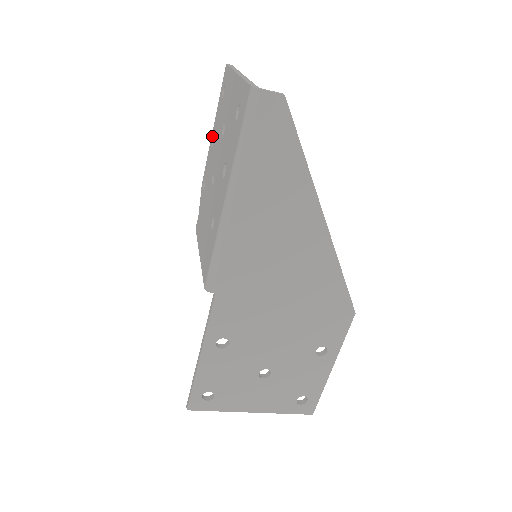
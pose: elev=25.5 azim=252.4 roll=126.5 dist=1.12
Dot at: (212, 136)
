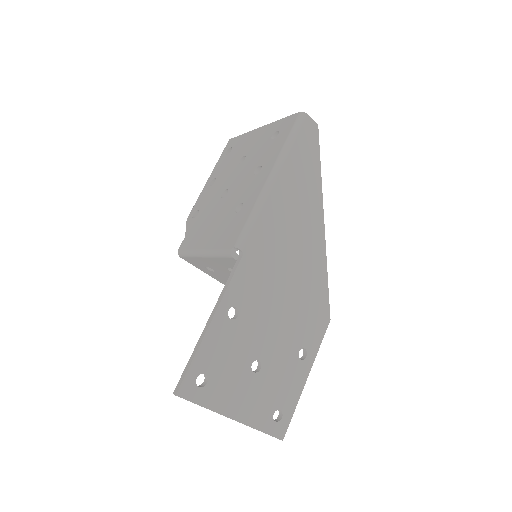
Dot at: (209, 182)
